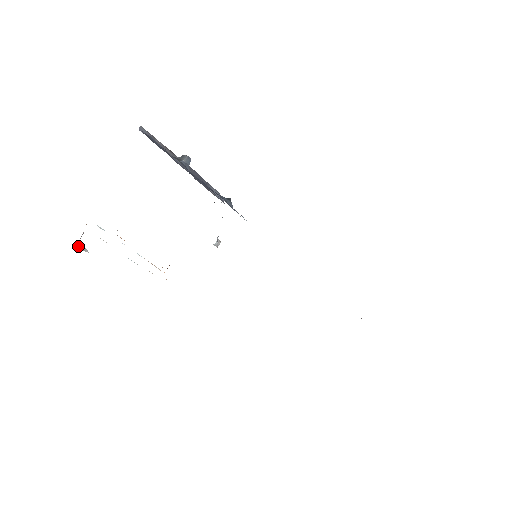
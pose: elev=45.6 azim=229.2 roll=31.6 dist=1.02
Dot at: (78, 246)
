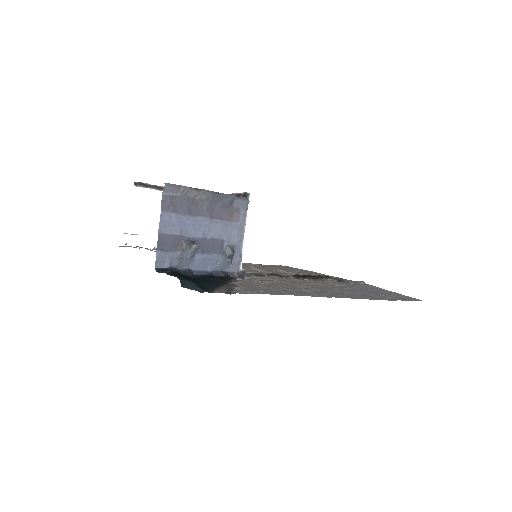
Dot at: occluded
